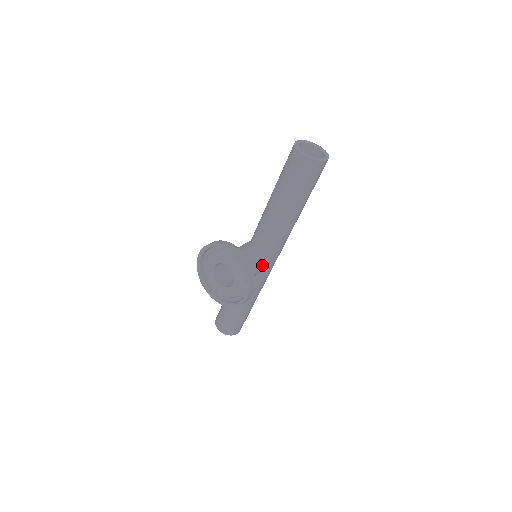
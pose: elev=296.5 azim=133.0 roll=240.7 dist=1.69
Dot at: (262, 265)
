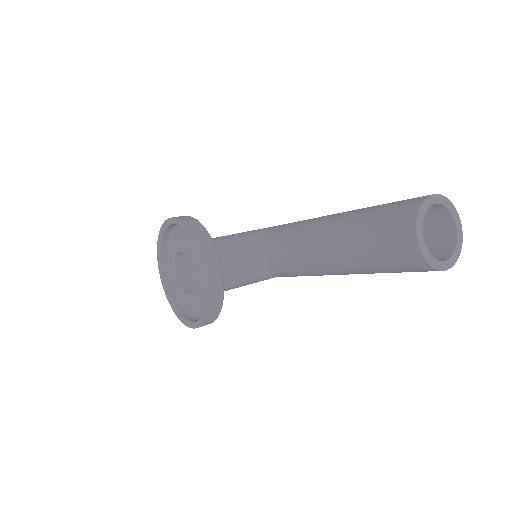
Dot at: (251, 282)
